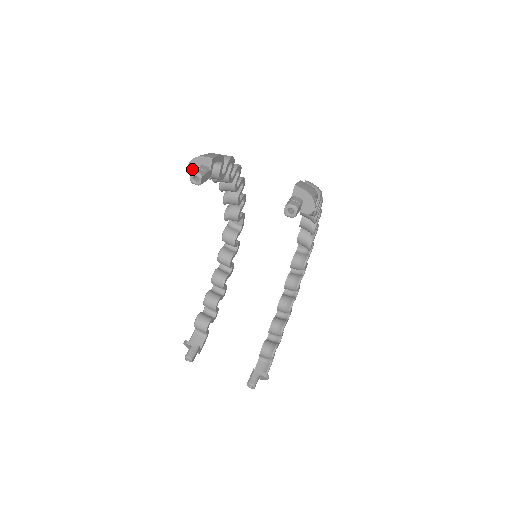
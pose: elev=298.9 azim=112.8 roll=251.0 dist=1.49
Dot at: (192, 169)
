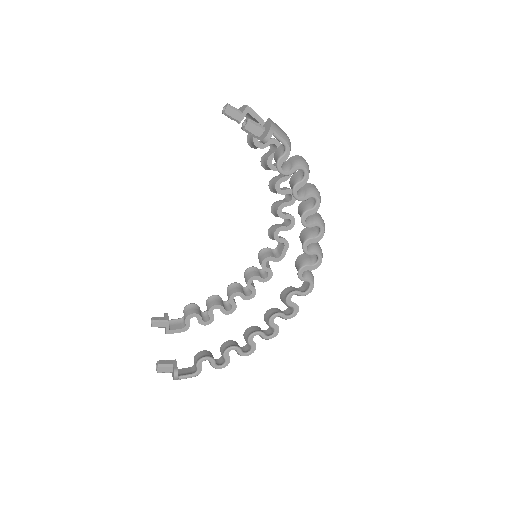
Dot at: occluded
